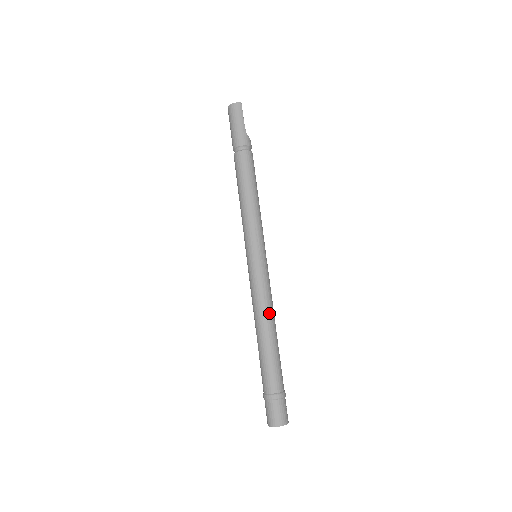
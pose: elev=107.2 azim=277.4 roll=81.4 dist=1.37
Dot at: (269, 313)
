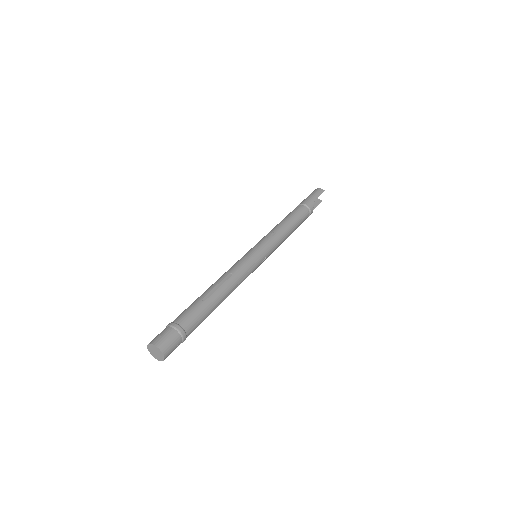
Dot at: (230, 281)
